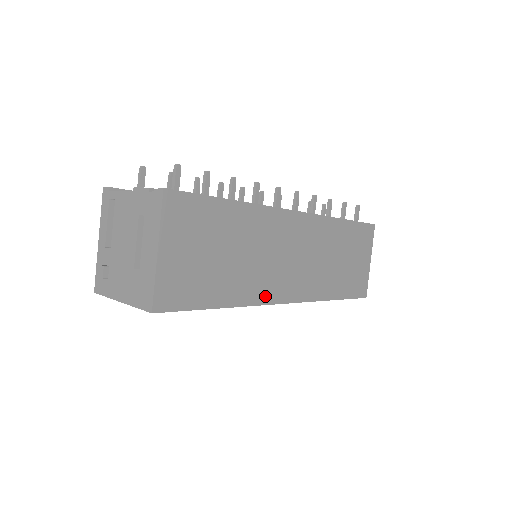
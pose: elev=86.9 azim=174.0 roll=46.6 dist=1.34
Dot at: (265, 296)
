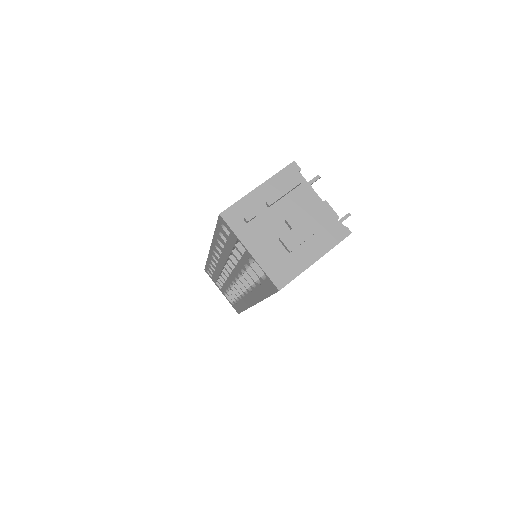
Dot at: occluded
